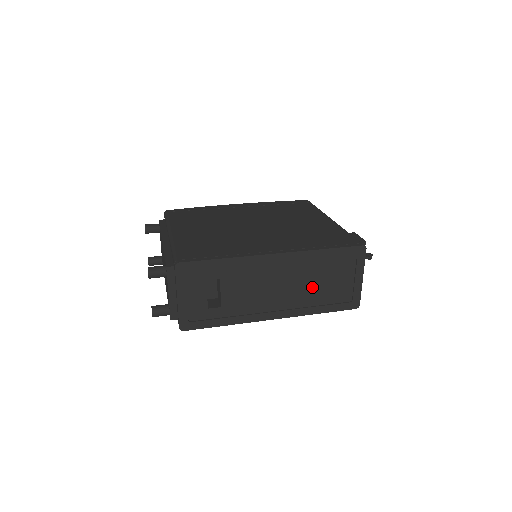
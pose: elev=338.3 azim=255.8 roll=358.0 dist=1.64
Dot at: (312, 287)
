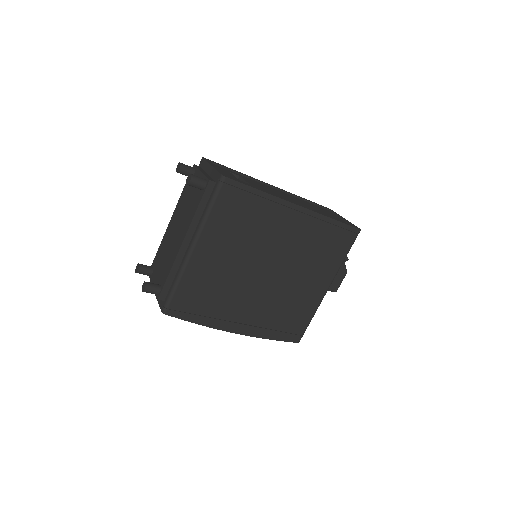
Dot at: (313, 208)
